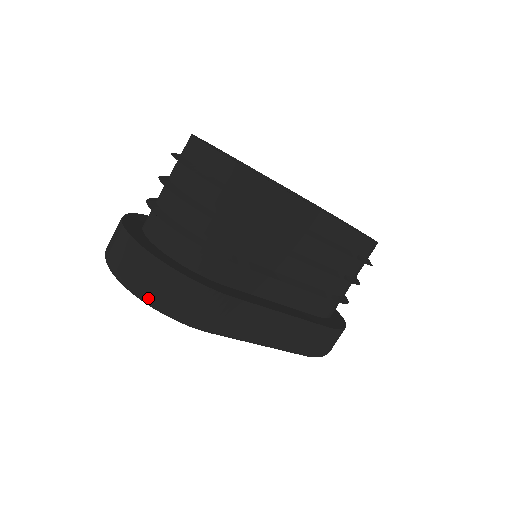
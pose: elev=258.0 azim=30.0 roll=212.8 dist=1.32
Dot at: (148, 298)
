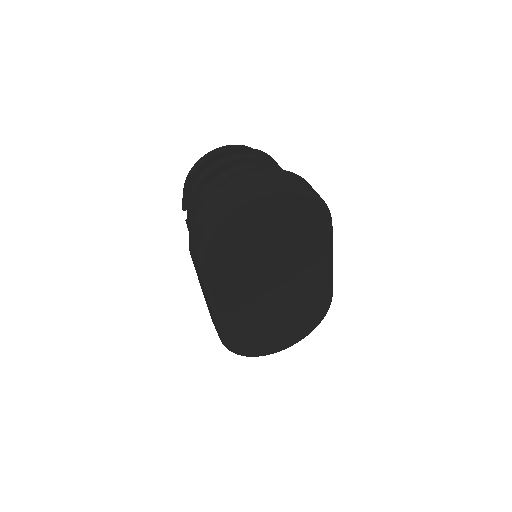
Dot at: (310, 190)
